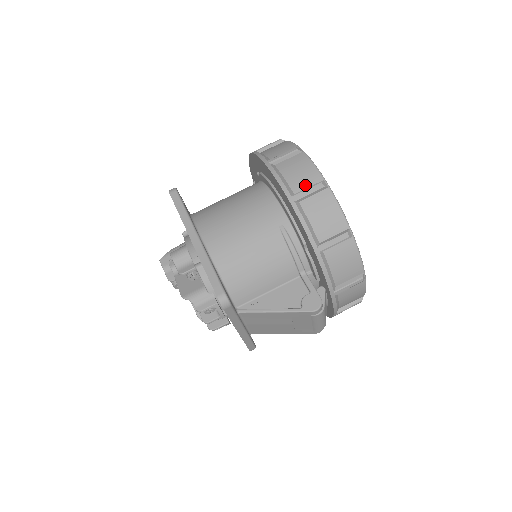
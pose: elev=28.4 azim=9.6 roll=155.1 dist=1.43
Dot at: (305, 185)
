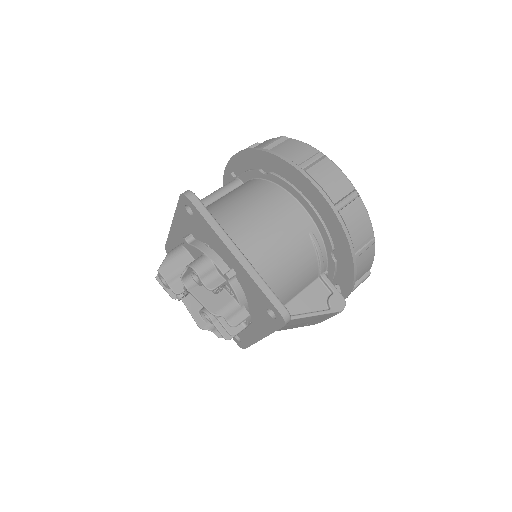
Dot at: (341, 194)
